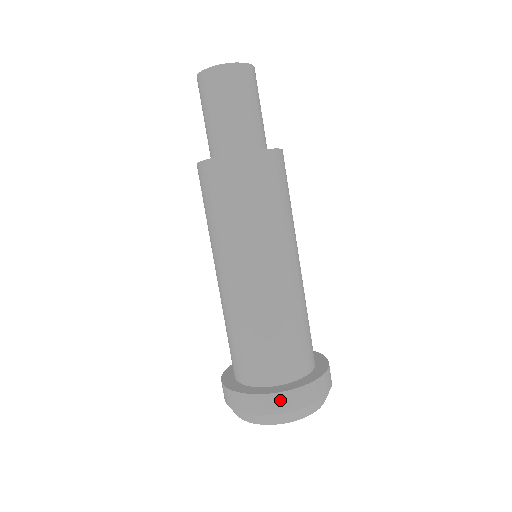
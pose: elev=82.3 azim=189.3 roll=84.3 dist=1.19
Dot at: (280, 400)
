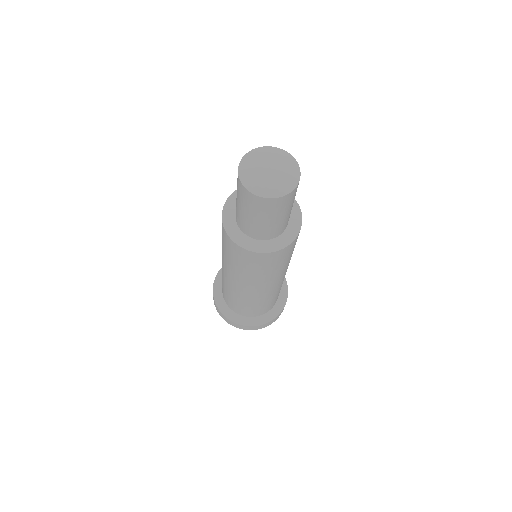
Dot at: (271, 322)
